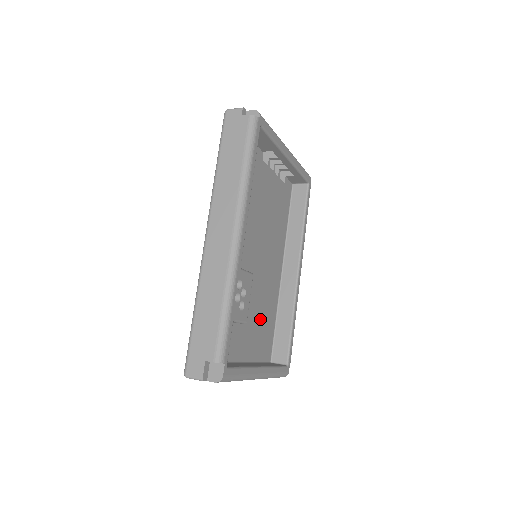
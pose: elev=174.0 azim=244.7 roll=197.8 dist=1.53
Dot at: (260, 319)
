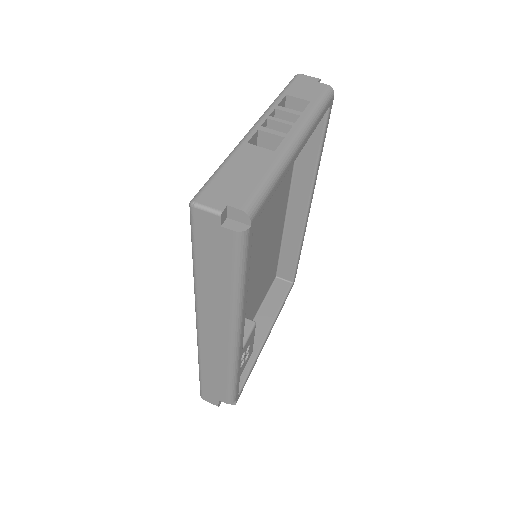
Dot at: (264, 278)
